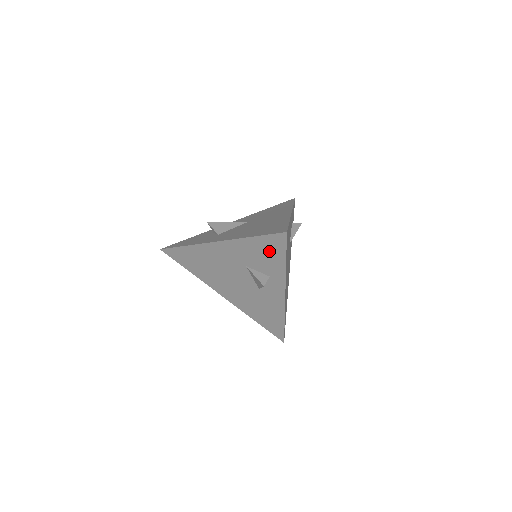
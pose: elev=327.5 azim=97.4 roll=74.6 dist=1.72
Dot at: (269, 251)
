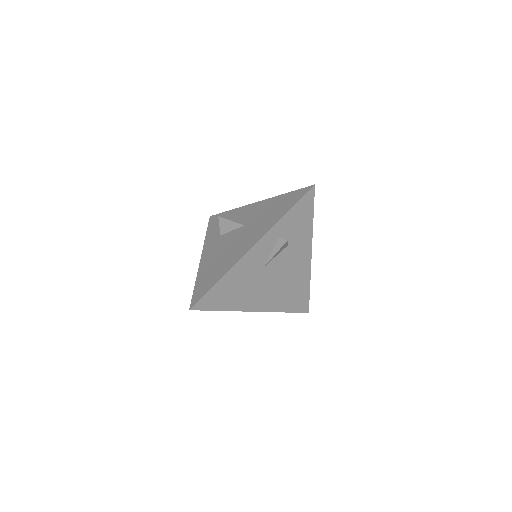
Dot at: occluded
